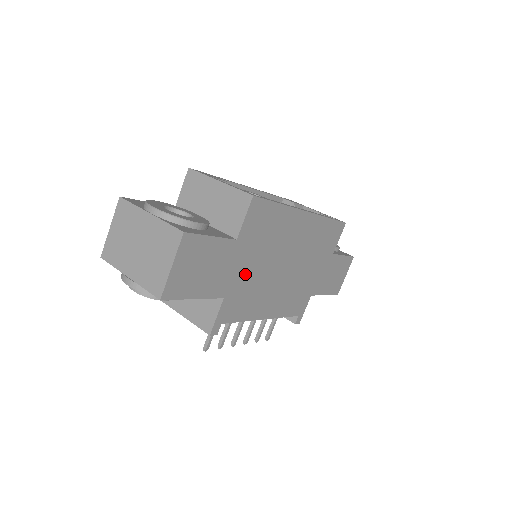
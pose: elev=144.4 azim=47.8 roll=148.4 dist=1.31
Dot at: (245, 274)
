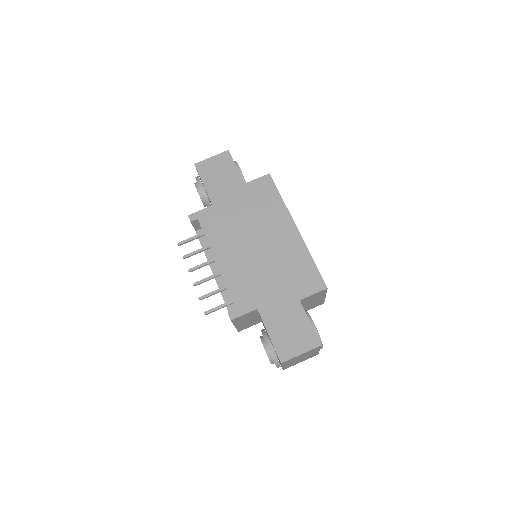
Dot at: (232, 209)
